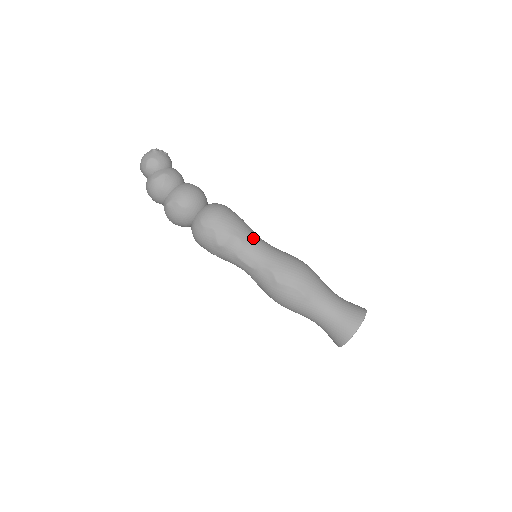
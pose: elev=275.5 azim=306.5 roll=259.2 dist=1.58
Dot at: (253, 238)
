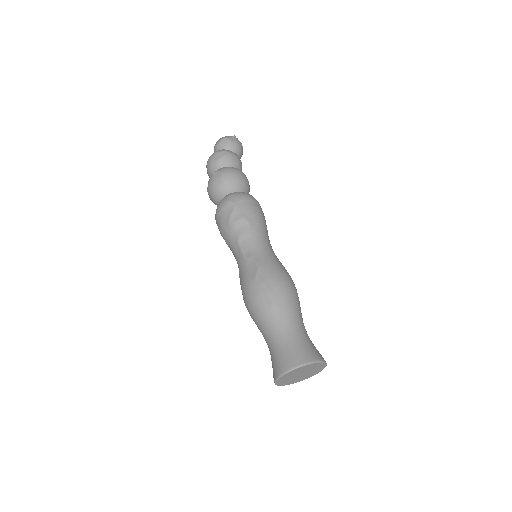
Dot at: (263, 235)
